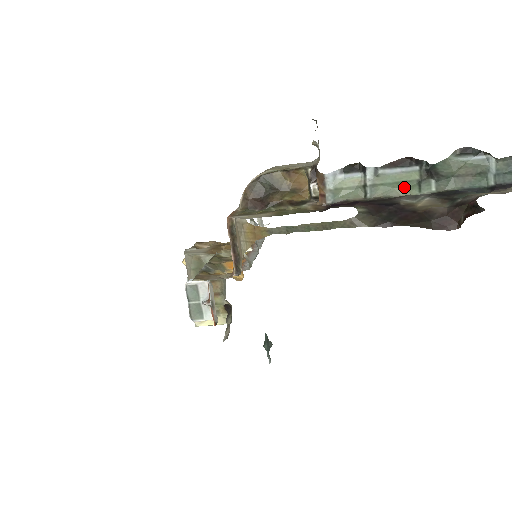
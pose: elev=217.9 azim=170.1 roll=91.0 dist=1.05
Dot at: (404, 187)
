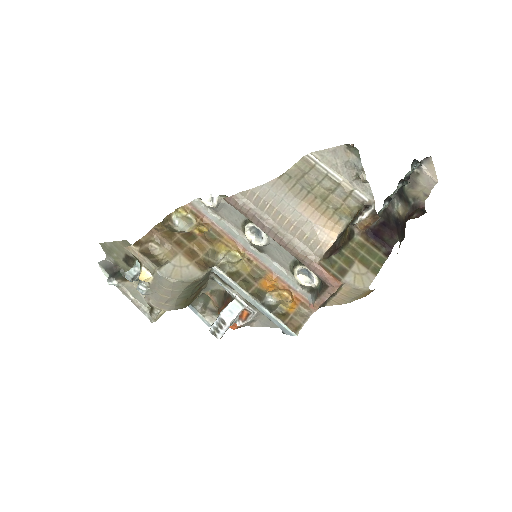
Dot at: occluded
